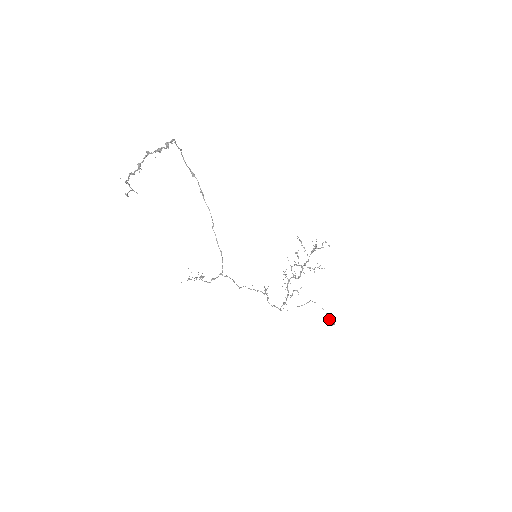
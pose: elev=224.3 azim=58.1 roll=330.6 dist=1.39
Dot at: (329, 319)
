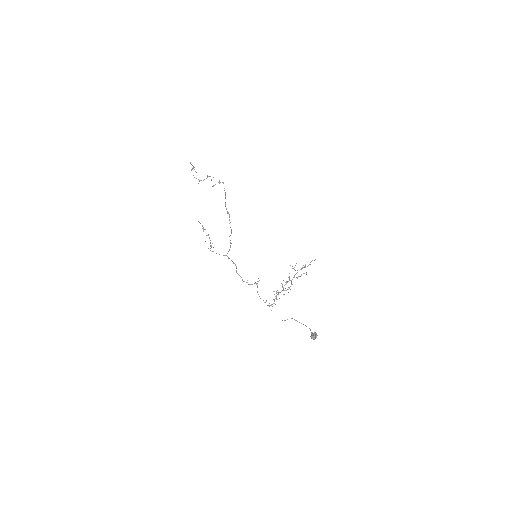
Dot at: (312, 332)
